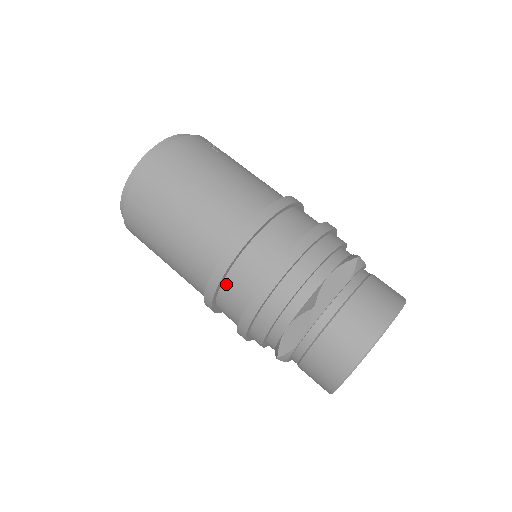
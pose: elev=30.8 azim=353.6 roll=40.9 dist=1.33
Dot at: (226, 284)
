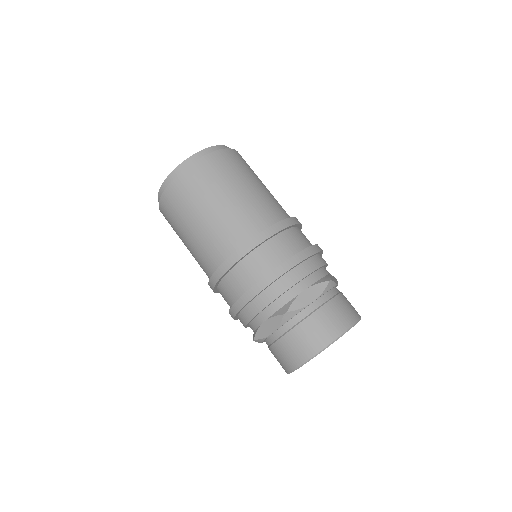
Dot at: (268, 244)
